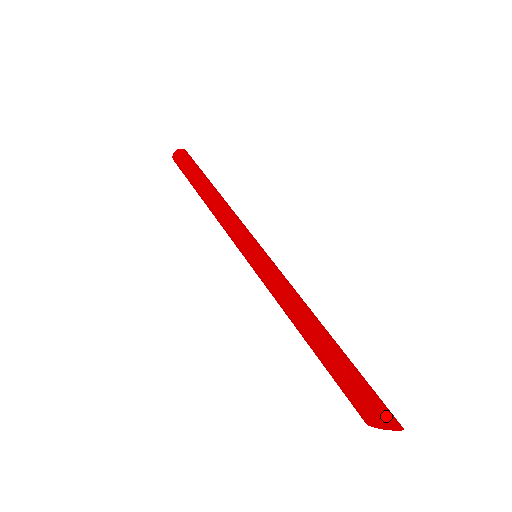
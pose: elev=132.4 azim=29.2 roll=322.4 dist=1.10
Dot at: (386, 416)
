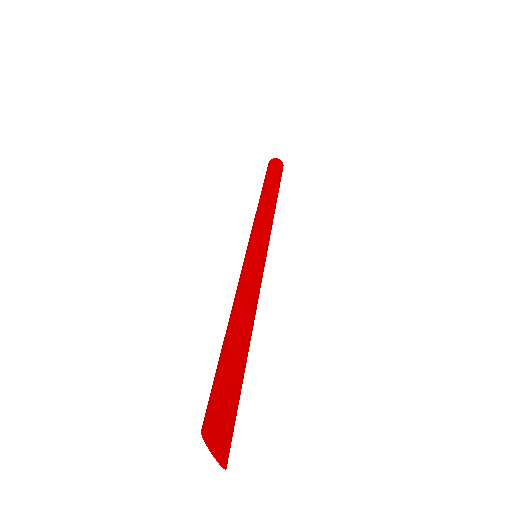
Dot at: (228, 441)
